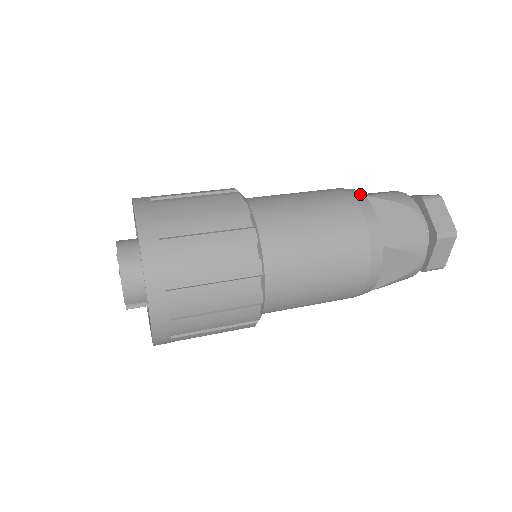
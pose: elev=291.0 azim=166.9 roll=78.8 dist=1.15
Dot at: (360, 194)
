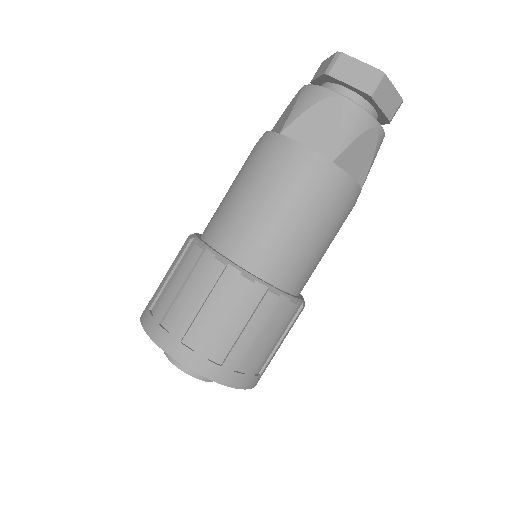
Dot at: (275, 136)
